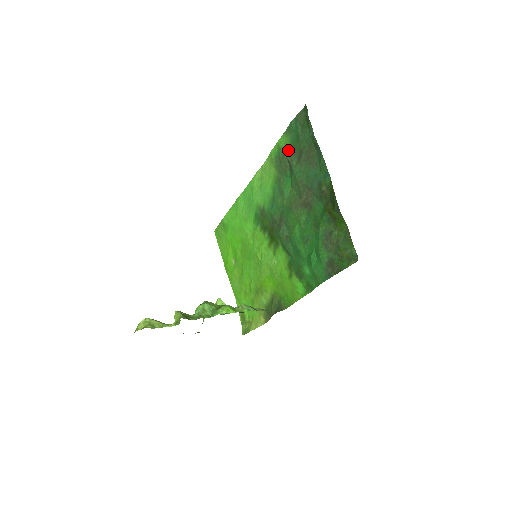
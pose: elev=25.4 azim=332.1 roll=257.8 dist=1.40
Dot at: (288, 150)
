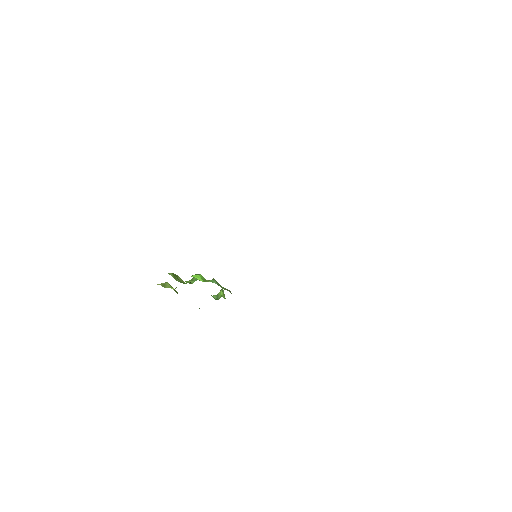
Dot at: occluded
